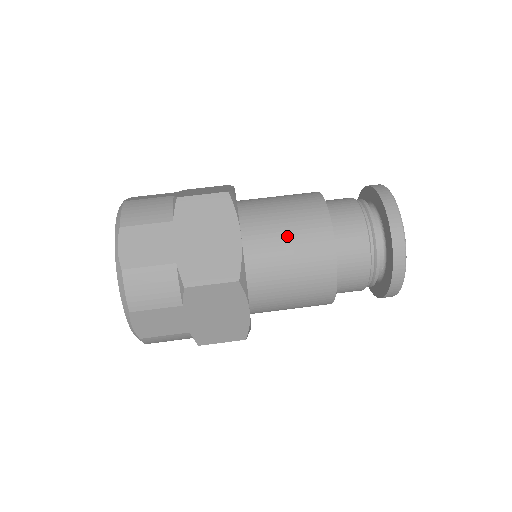
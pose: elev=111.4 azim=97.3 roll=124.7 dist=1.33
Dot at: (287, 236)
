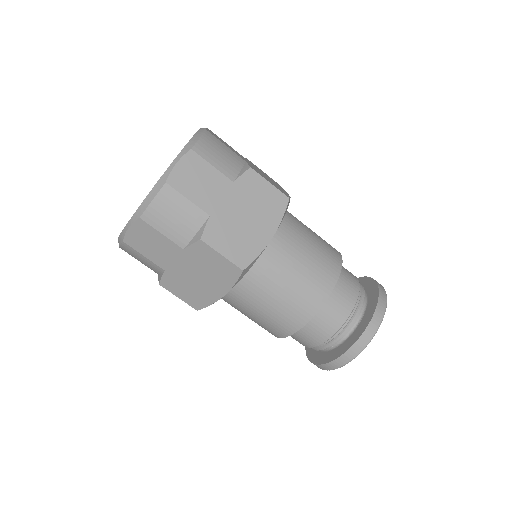
Dot at: (299, 267)
